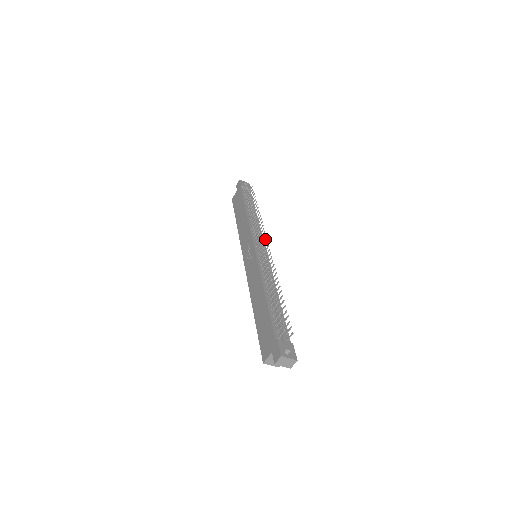
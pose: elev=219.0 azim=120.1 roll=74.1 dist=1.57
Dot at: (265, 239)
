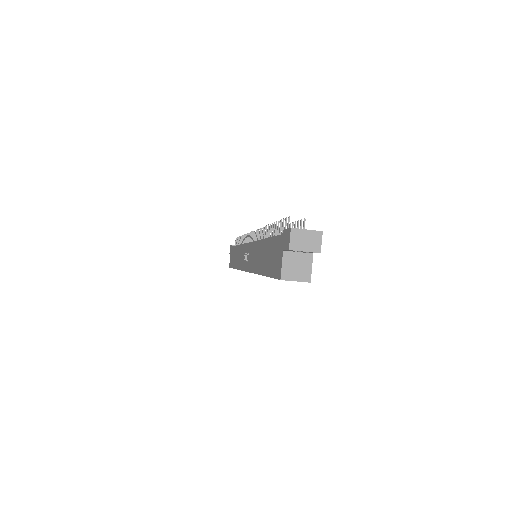
Dot at: occluded
